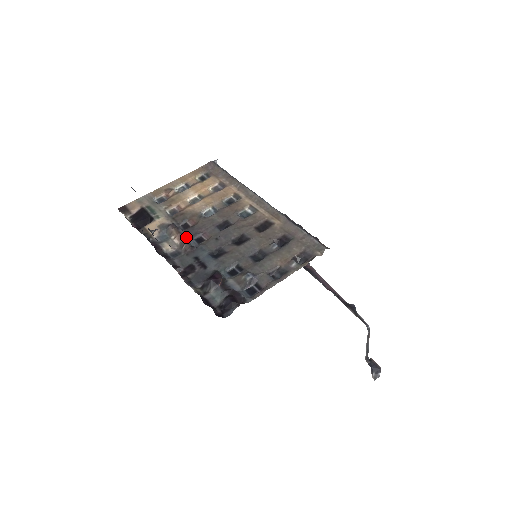
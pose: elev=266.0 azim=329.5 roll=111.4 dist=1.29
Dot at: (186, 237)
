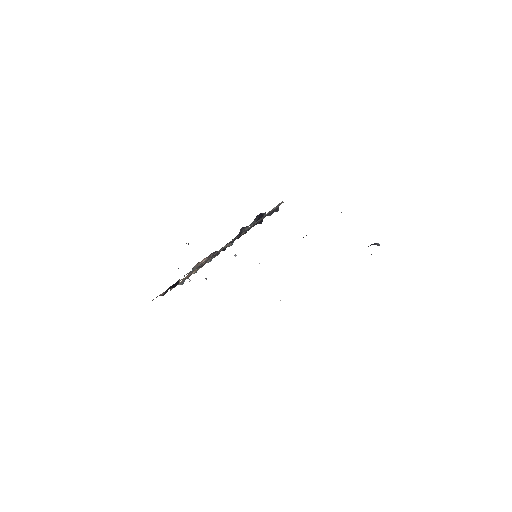
Dot at: occluded
